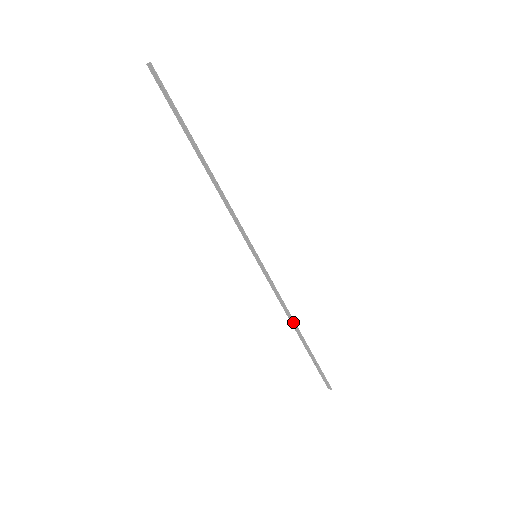
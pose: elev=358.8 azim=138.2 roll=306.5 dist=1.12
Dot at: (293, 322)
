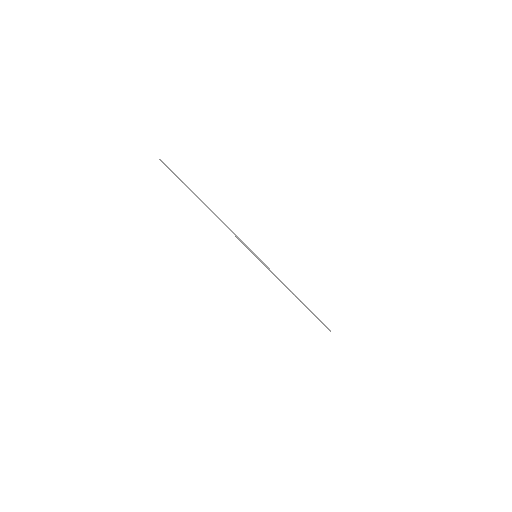
Dot at: (292, 293)
